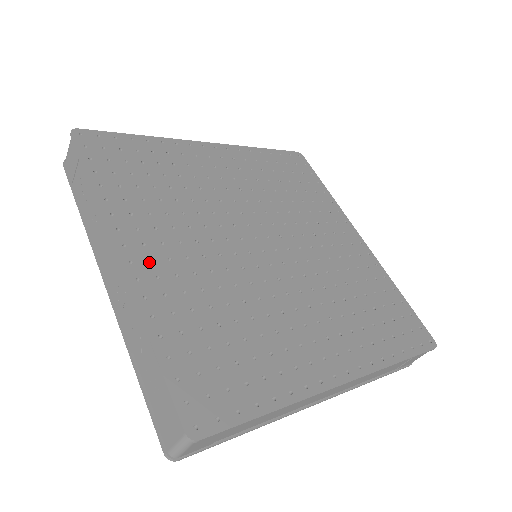
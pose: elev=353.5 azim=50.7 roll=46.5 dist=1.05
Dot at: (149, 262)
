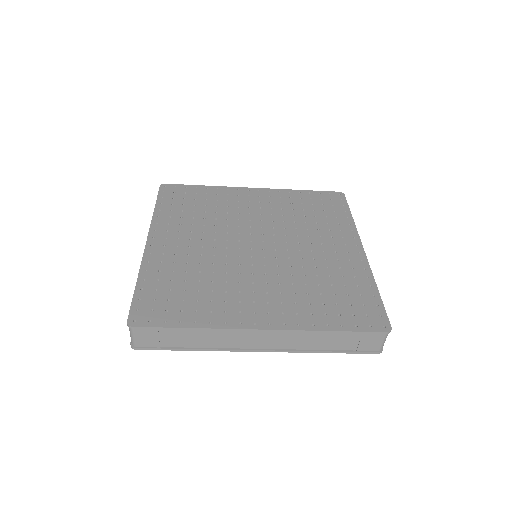
Dot at: (163, 246)
